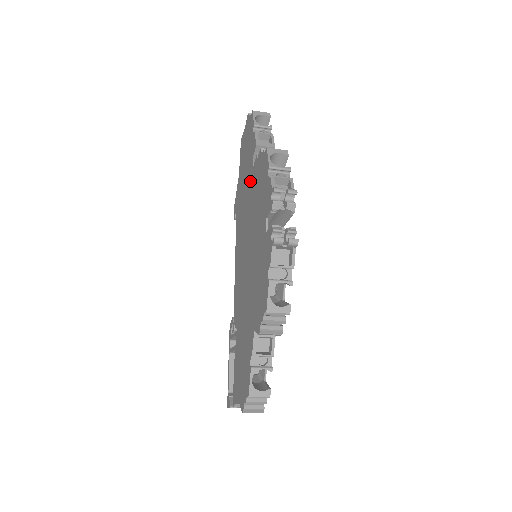
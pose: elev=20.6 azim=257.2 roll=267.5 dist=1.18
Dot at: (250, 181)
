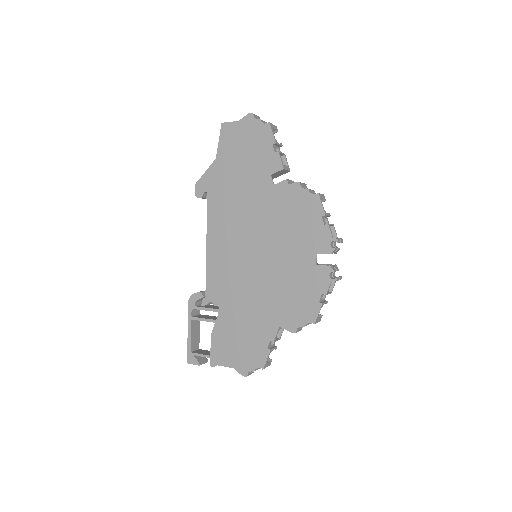
Dot at: (264, 193)
